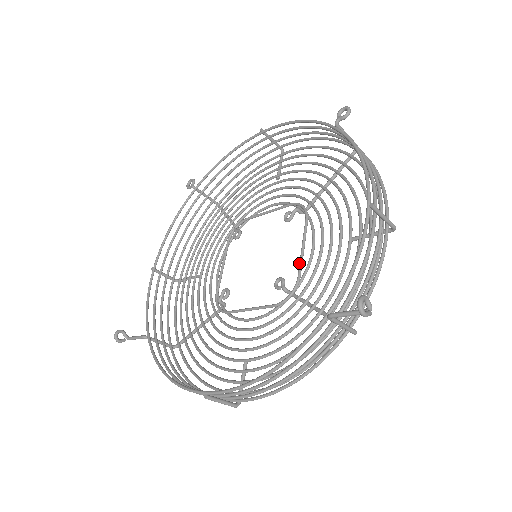
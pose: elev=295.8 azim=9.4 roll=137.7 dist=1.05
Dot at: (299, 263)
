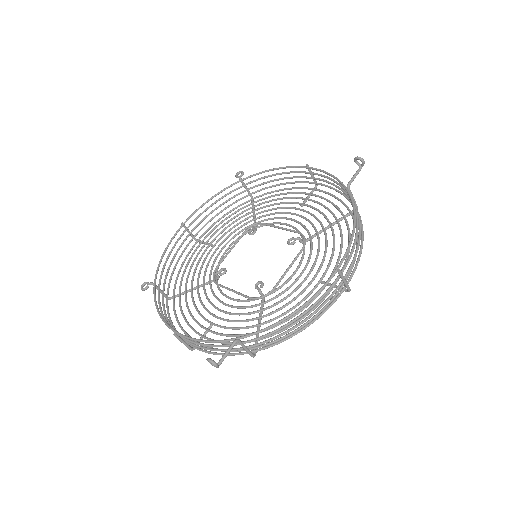
Dot at: (289, 230)
